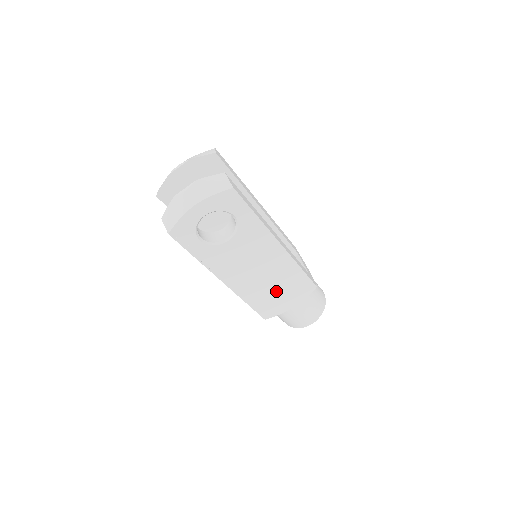
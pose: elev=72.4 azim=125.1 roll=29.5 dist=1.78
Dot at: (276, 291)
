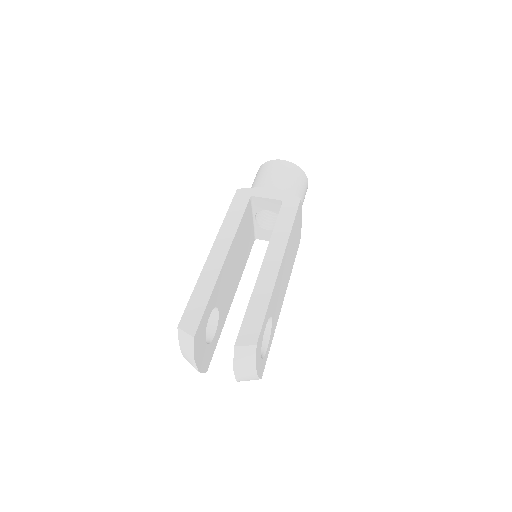
Dot at: (294, 244)
